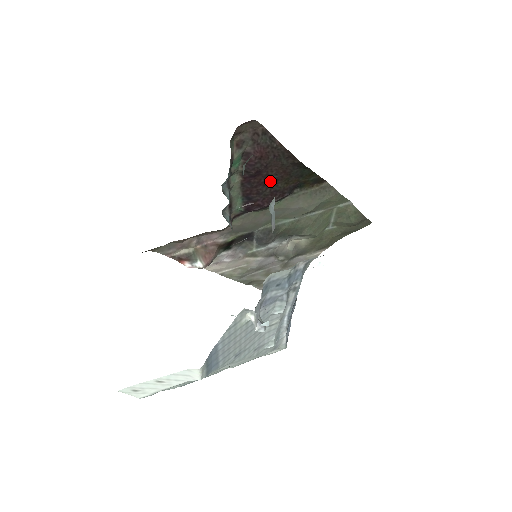
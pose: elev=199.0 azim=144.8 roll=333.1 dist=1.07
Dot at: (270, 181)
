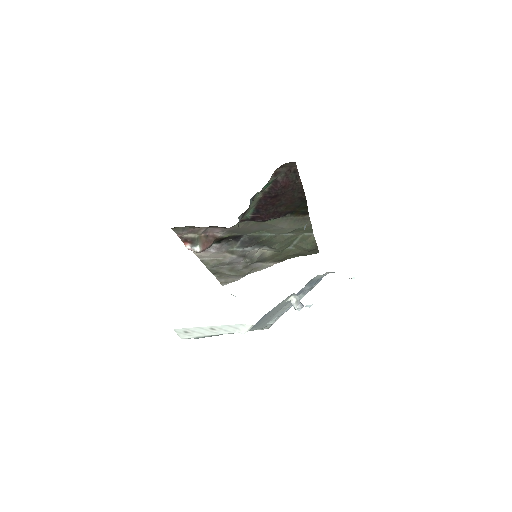
Dot at: (278, 204)
